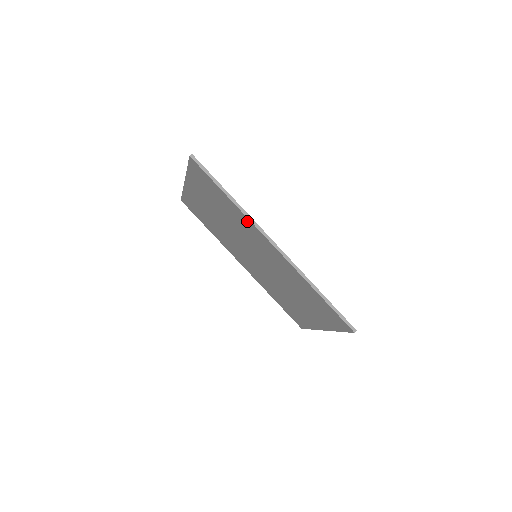
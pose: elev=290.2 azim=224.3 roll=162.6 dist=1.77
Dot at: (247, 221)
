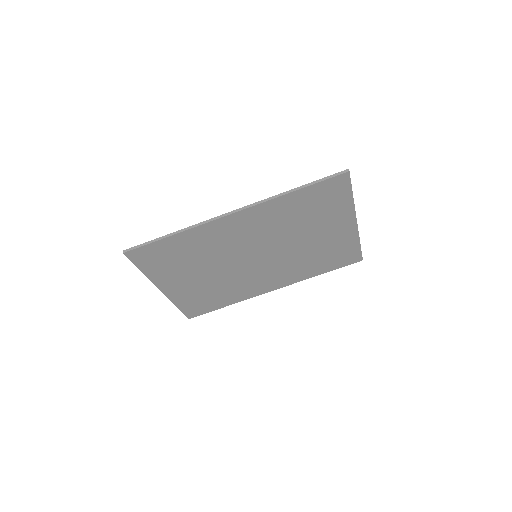
Dot at: (203, 230)
